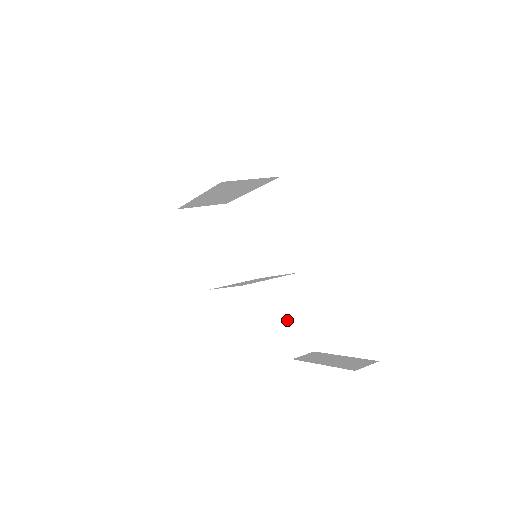
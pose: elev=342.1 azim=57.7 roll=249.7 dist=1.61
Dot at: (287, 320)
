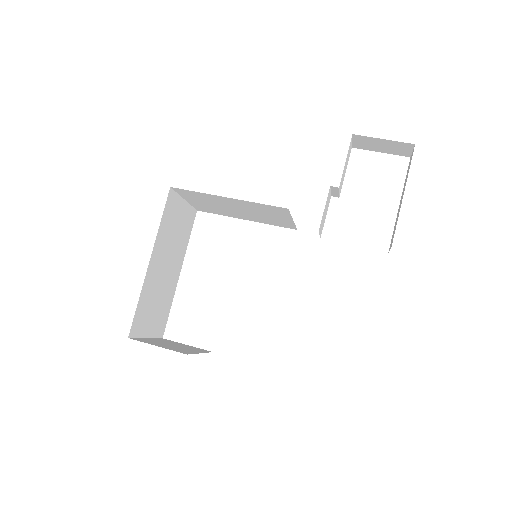
Dot at: occluded
